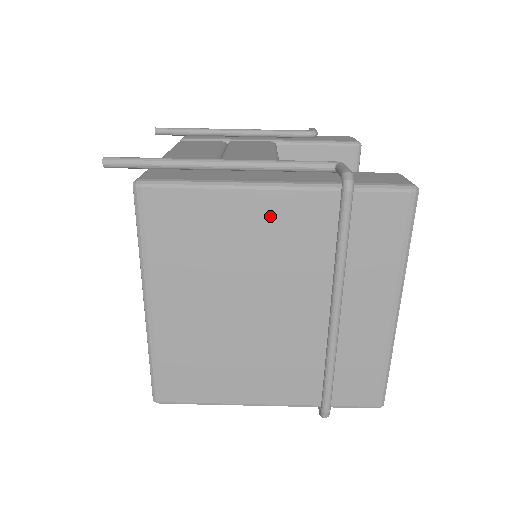
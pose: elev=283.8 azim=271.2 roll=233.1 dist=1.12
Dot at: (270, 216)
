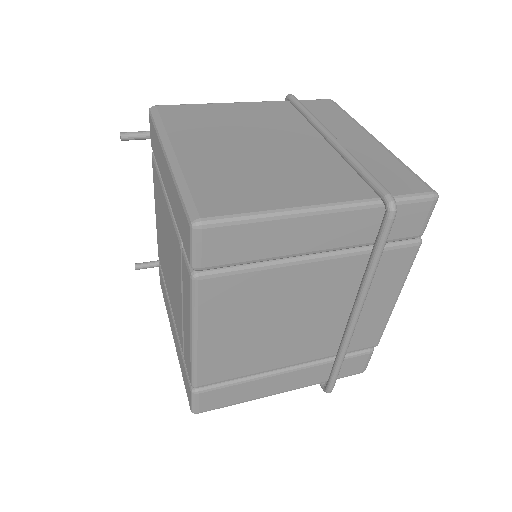
Dot at: (251, 110)
